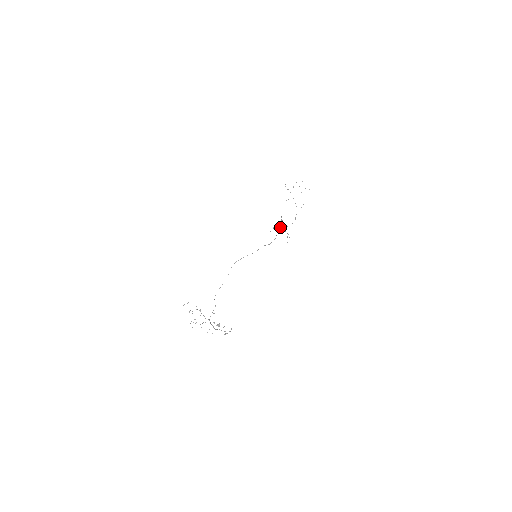
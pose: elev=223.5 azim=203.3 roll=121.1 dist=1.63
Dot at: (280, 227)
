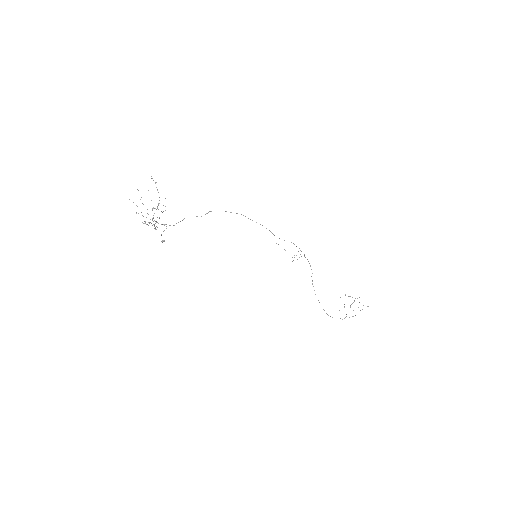
Dot at: occluded
